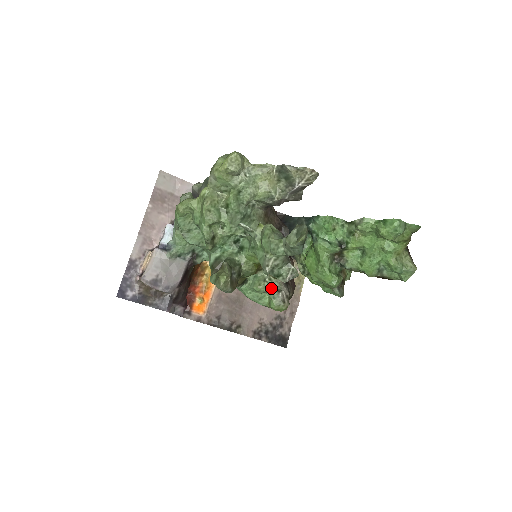
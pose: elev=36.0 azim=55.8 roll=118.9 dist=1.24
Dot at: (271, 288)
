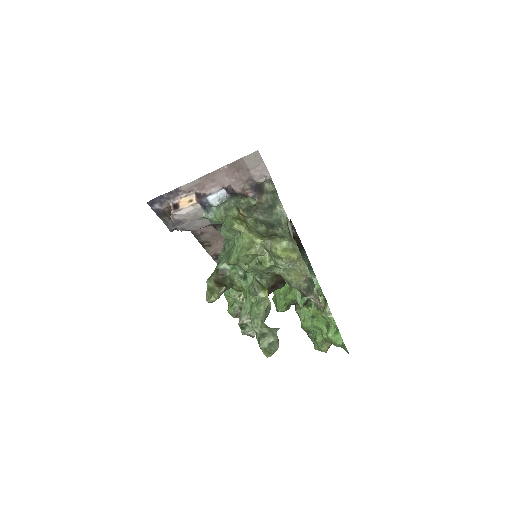
Dot at: (238, 303)
